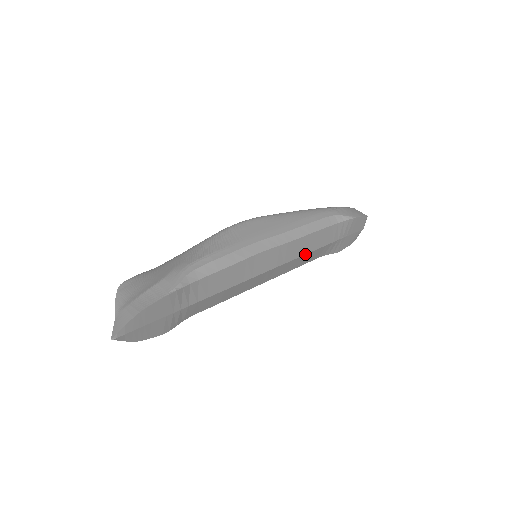
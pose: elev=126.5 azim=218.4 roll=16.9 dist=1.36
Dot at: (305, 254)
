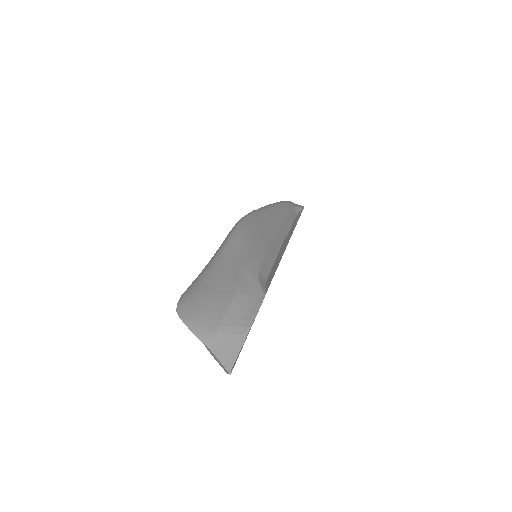
Dot at: occluded
